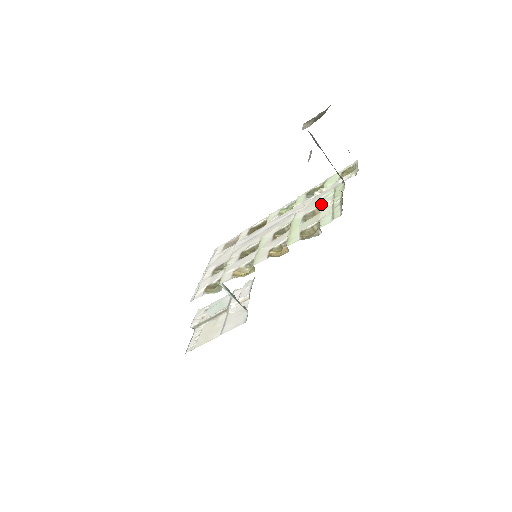
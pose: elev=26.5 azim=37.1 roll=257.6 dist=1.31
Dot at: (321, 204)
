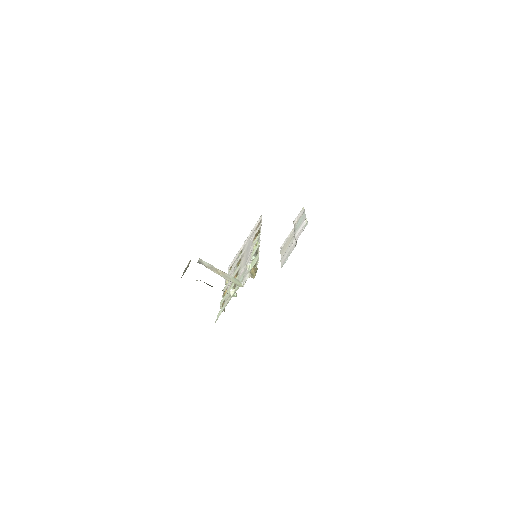
Dot at: (230, 291)
